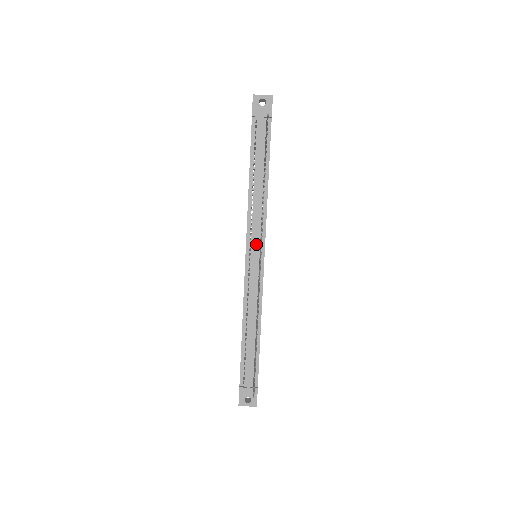
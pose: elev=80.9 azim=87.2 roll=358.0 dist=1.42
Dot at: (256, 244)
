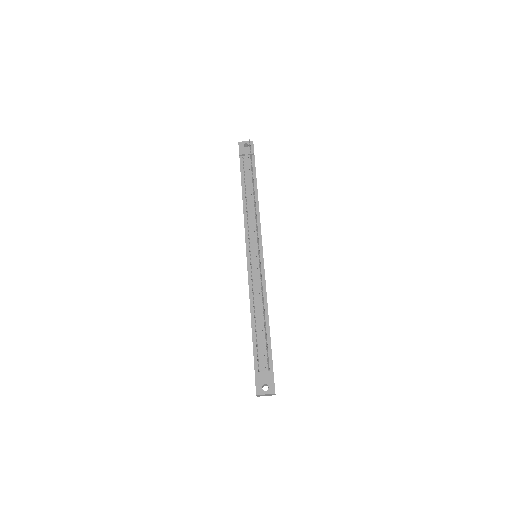
Dot at: (254, 241)
